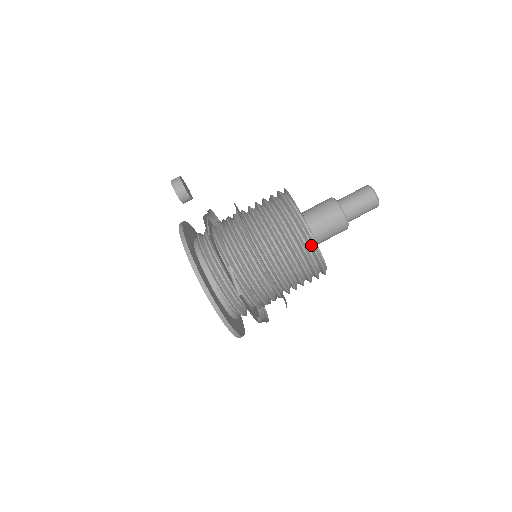
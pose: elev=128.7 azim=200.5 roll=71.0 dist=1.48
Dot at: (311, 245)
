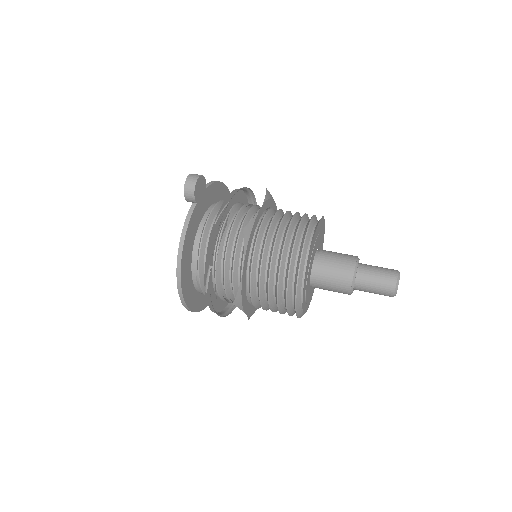
Dot at: (295, 296)
